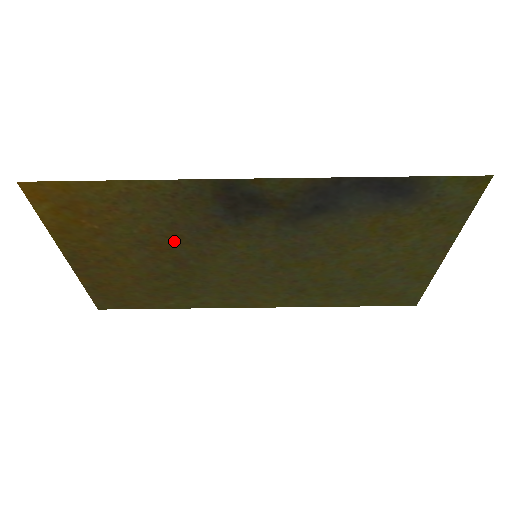
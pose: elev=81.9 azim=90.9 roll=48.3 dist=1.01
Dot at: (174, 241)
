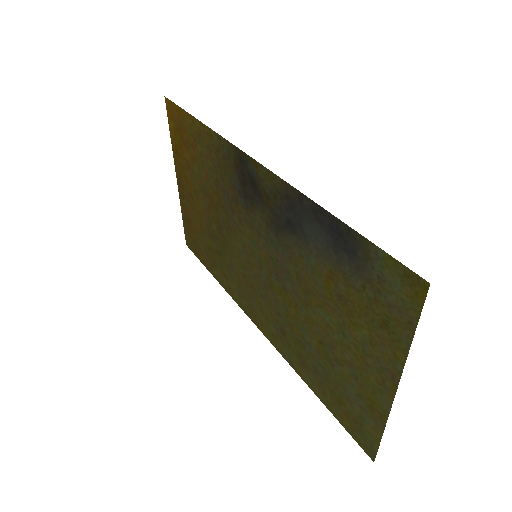
Dot at: (218, 200)
